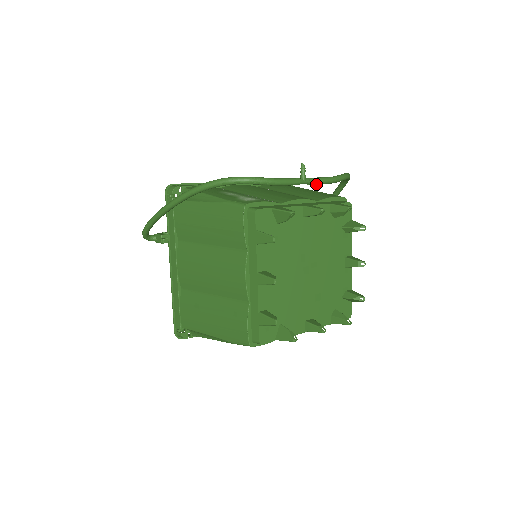
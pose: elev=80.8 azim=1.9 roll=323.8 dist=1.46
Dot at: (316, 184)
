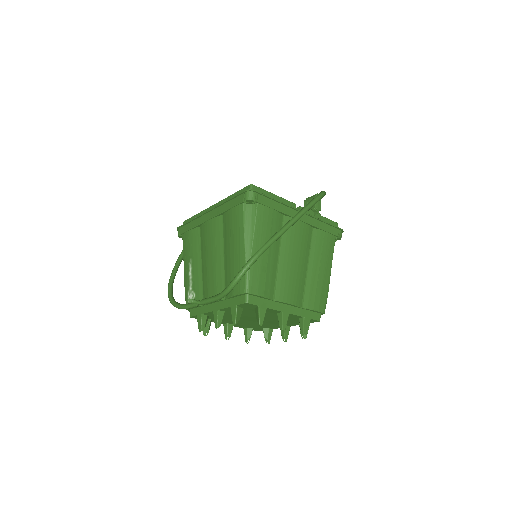
Dot at: occluded
